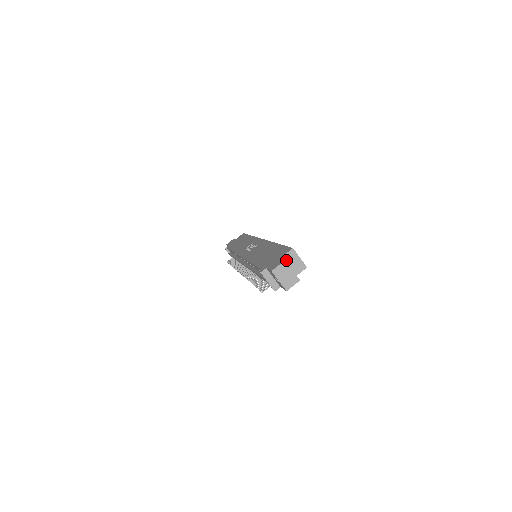
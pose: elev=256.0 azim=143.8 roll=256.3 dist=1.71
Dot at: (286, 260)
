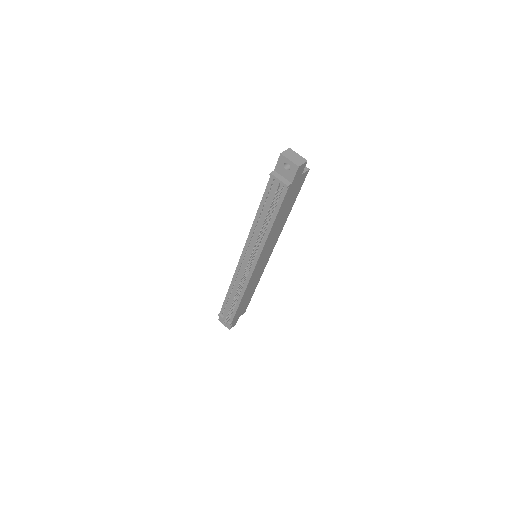
Dot at: occluded
